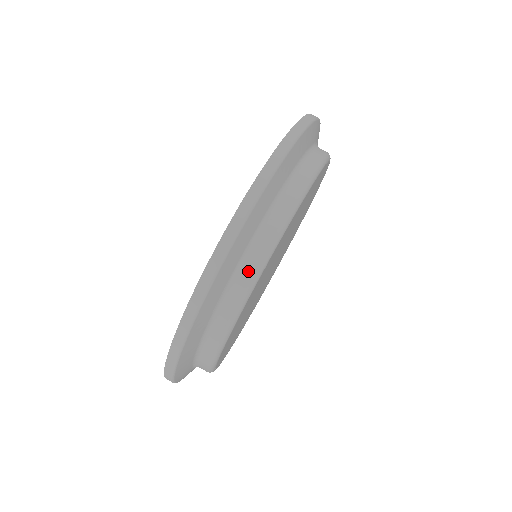
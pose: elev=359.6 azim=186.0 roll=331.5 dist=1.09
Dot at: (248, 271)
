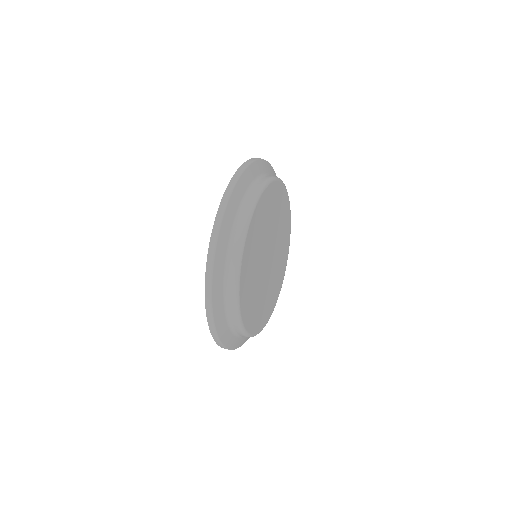
Dot at: (232, 267)
